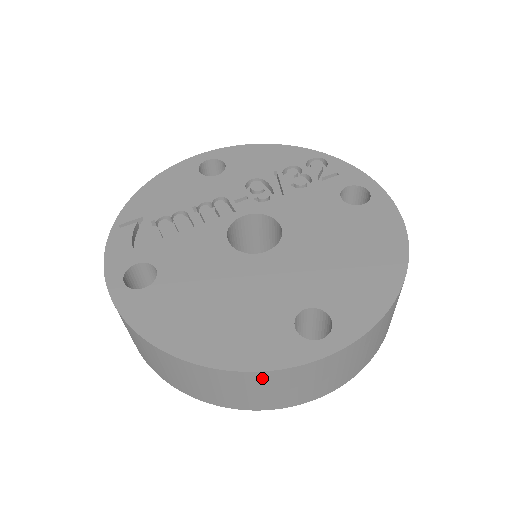
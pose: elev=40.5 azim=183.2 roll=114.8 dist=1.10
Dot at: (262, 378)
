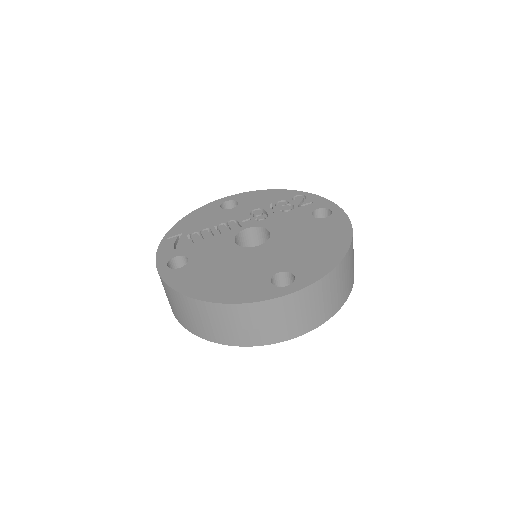
Dot at: (249, 310)
